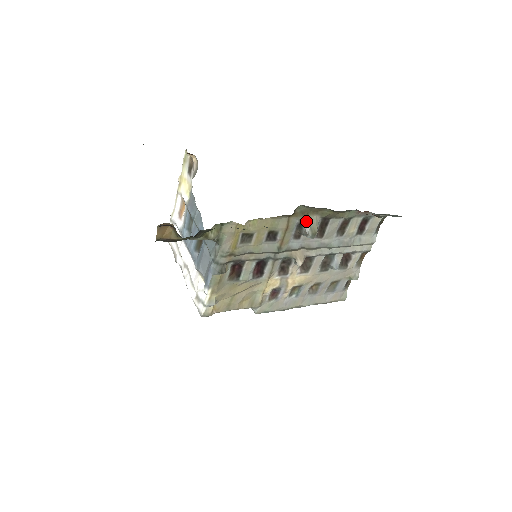
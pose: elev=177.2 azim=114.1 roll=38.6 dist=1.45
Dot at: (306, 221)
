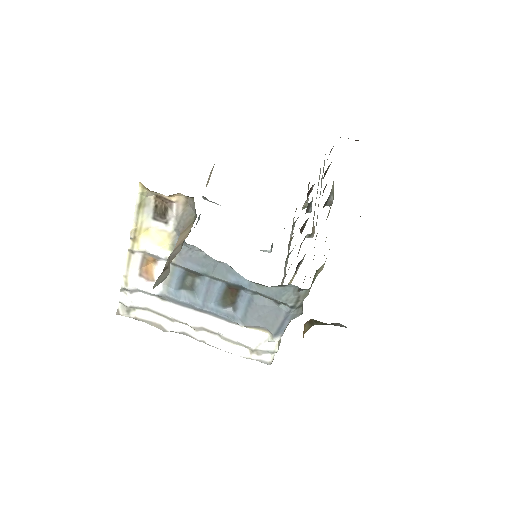
Dot at: occluded
